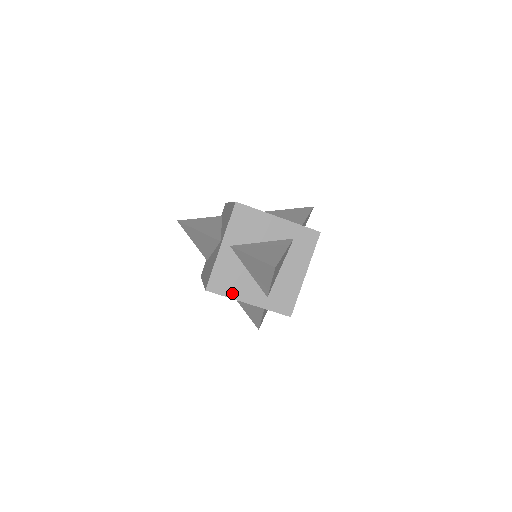
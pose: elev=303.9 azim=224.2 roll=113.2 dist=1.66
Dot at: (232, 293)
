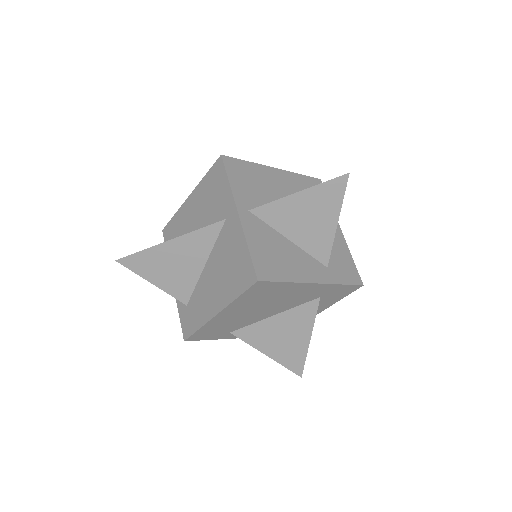
Dot at: (290, 274)
